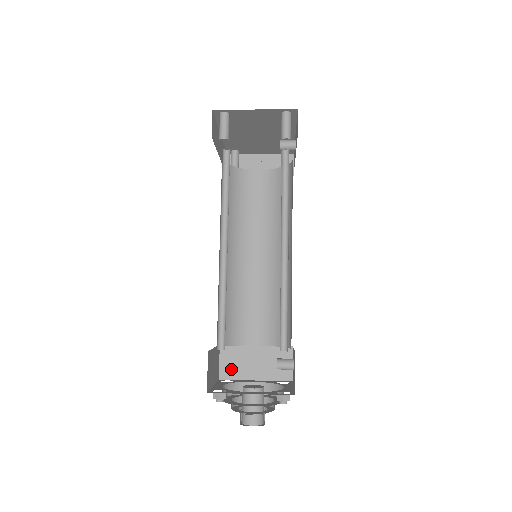
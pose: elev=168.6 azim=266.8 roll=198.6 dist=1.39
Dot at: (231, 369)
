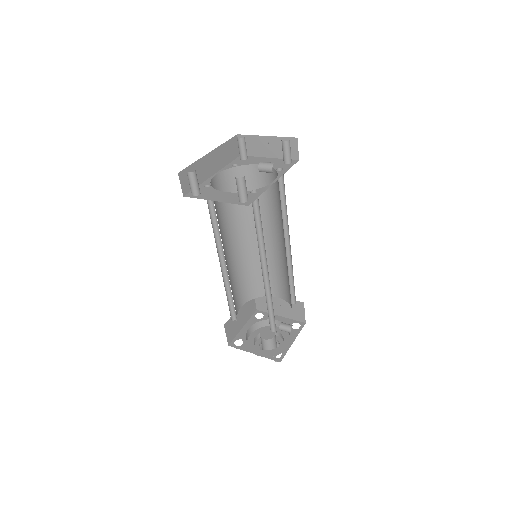
Dot at: (263, 306)
